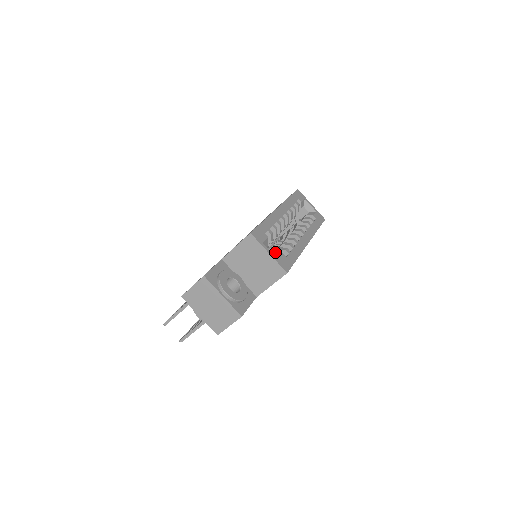
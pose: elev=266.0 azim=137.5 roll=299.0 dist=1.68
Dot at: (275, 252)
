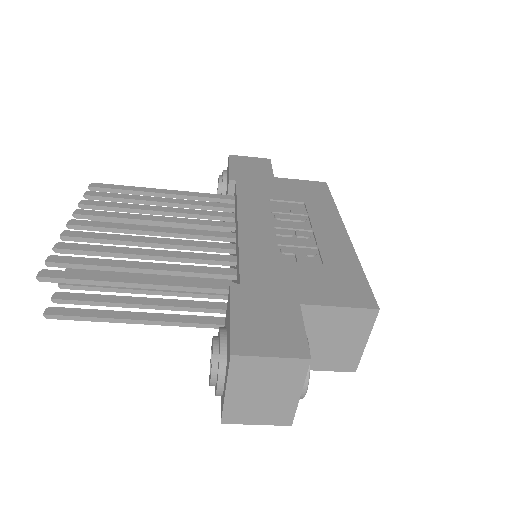
Dot at: occluded
